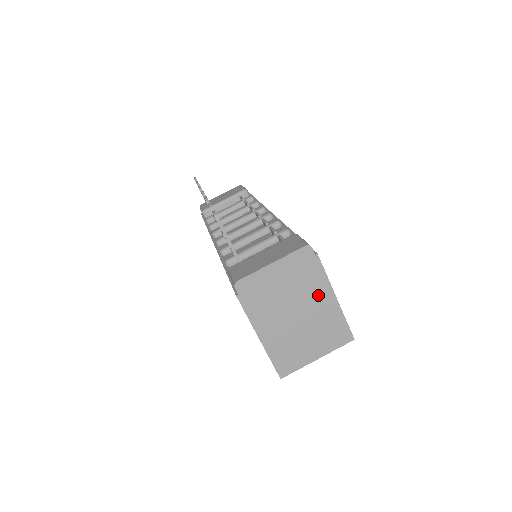
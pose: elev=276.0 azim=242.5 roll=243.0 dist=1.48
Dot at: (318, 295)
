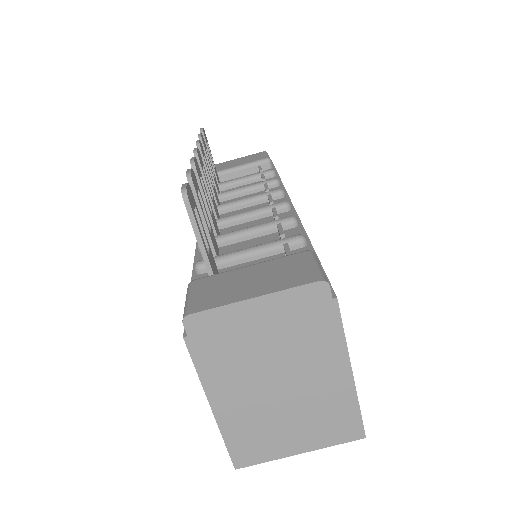
Dot at: (322, 362)
